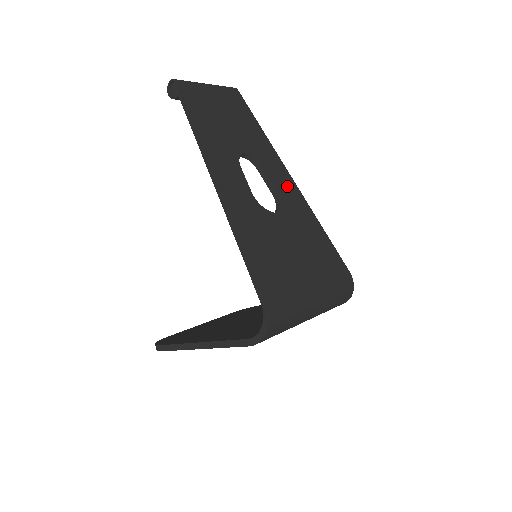
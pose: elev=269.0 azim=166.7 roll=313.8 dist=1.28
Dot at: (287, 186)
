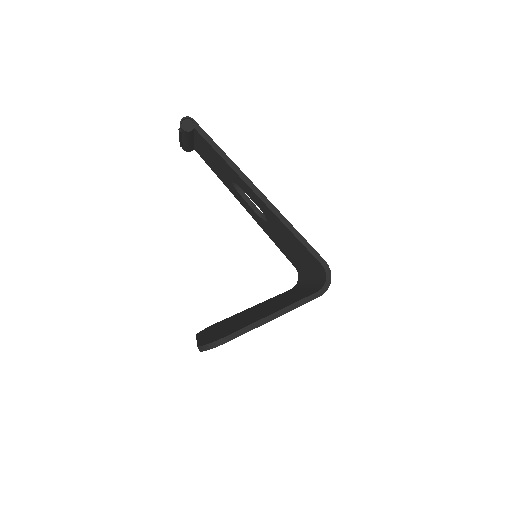
Dot at: occluded
